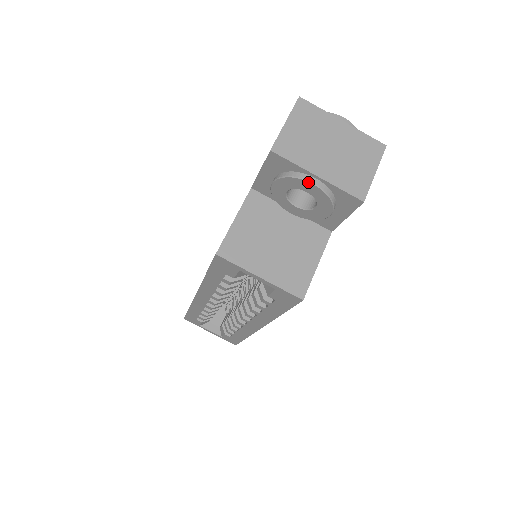
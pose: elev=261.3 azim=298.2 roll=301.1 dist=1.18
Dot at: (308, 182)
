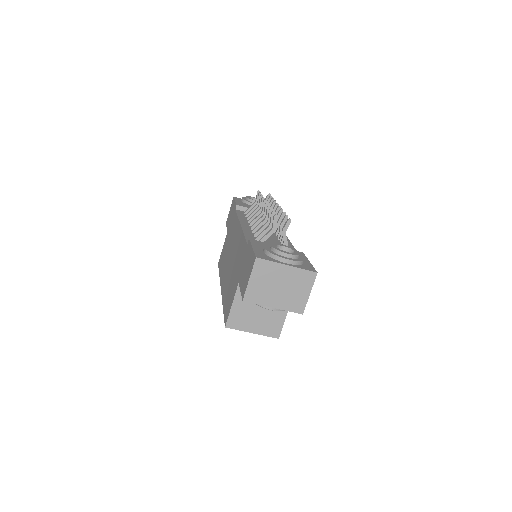
Dot at: (268, 309)
